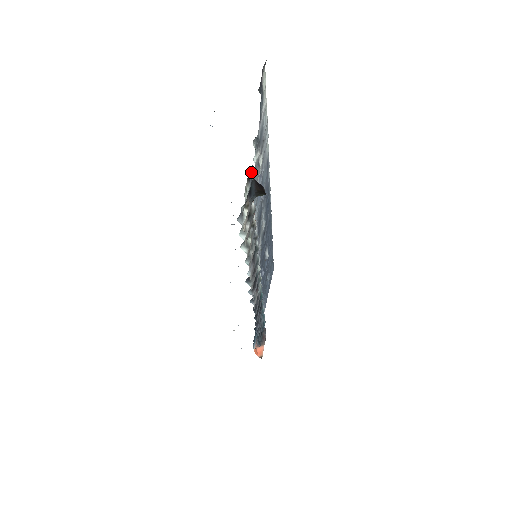
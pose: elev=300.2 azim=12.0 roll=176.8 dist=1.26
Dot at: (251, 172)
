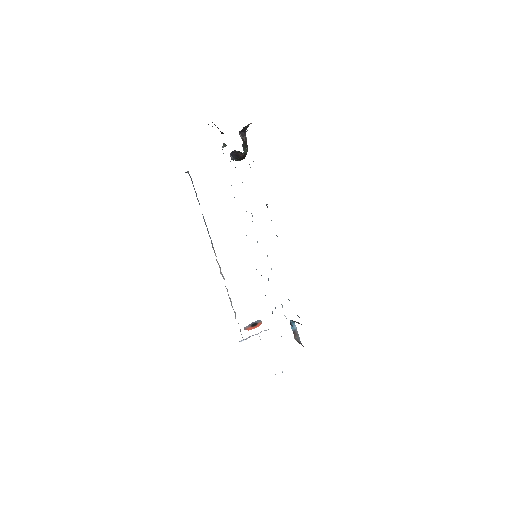
Dot at: (231, 158)
